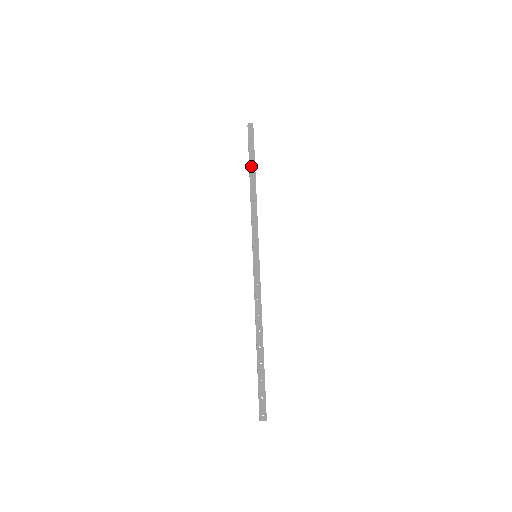
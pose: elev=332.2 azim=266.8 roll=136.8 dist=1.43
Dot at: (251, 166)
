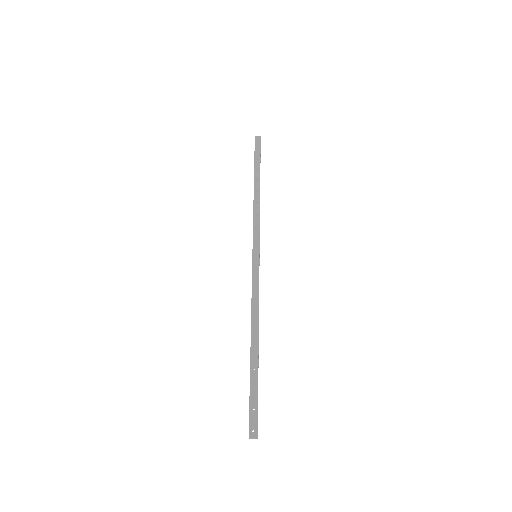
Dot at: (256, 172)
